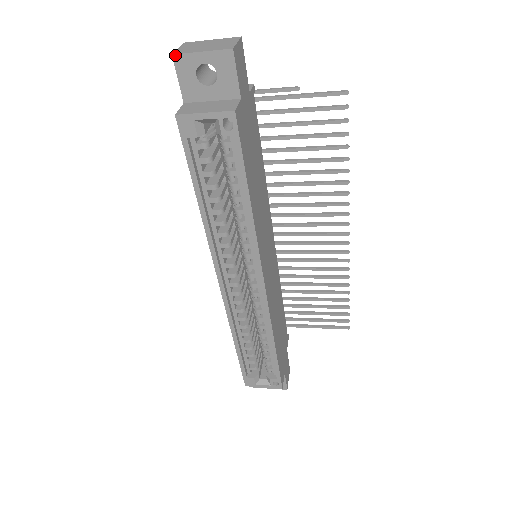
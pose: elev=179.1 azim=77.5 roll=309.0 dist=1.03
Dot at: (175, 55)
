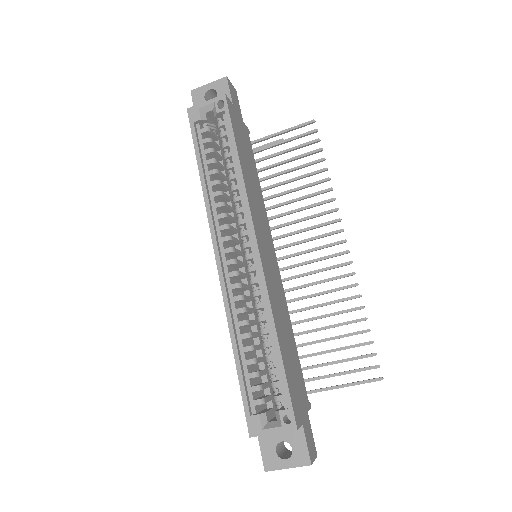
Dot at: (192, 90)
